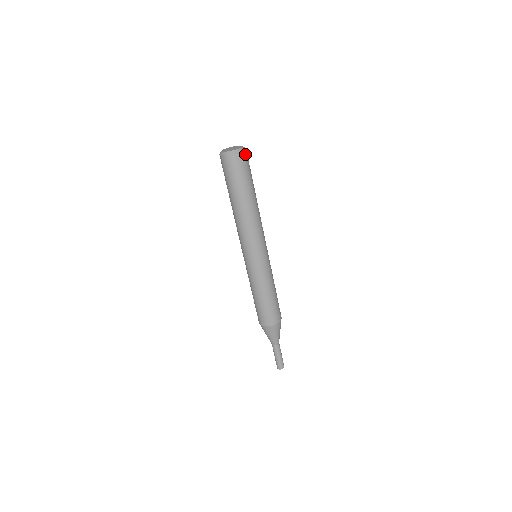
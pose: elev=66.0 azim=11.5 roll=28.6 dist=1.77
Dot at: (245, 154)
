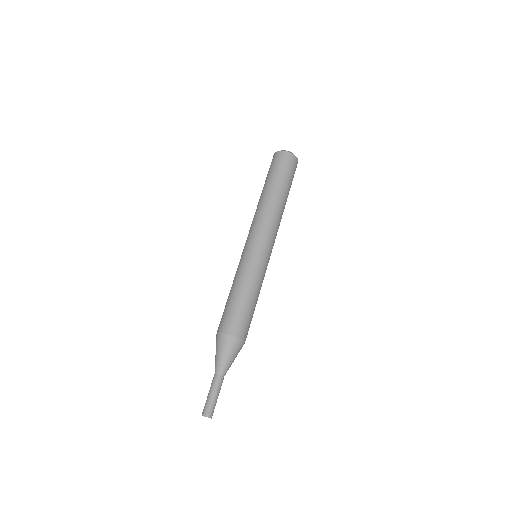
Dot at: (290, 156)
